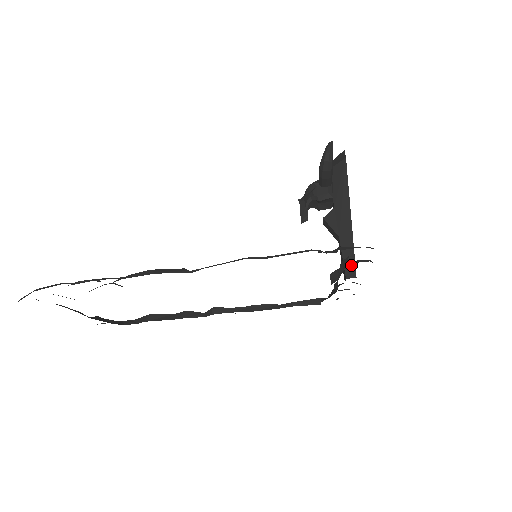
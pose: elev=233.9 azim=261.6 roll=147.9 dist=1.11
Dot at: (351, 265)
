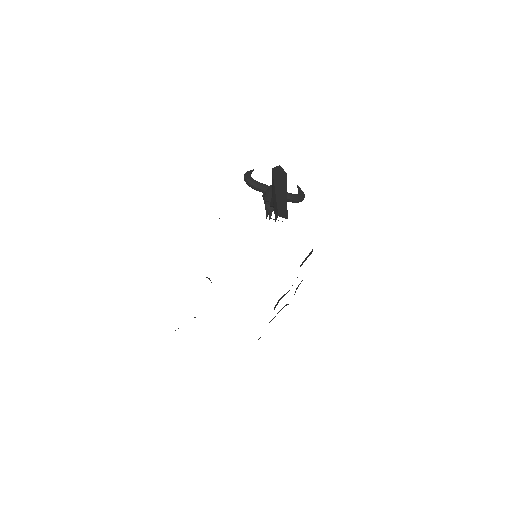
Dot at: (277, 213)
